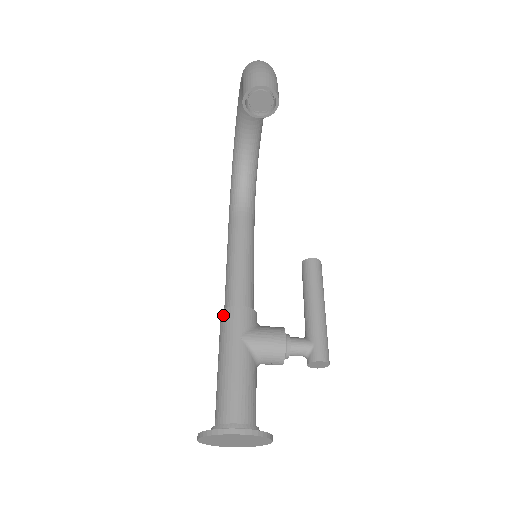
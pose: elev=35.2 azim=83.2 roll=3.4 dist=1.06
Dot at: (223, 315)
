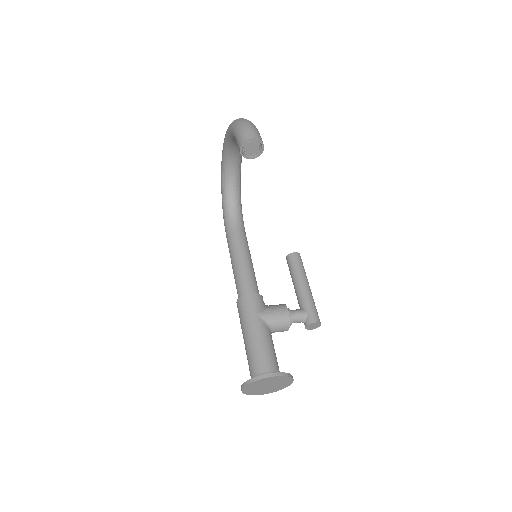
Dot at: (240, 302)
